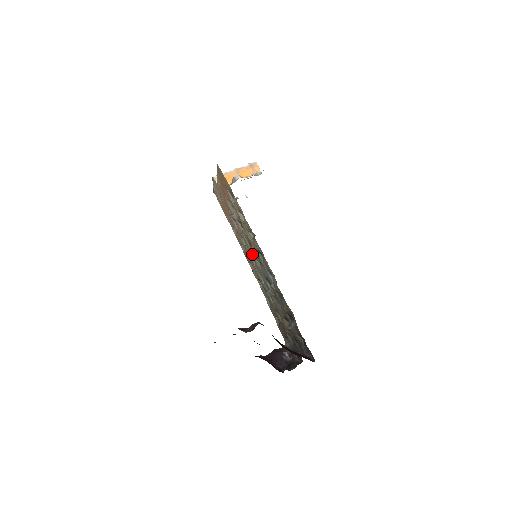
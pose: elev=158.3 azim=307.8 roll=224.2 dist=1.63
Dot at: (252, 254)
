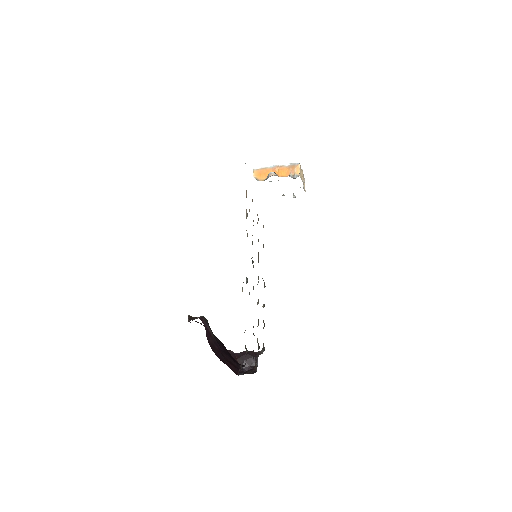
Dot at: occluded
